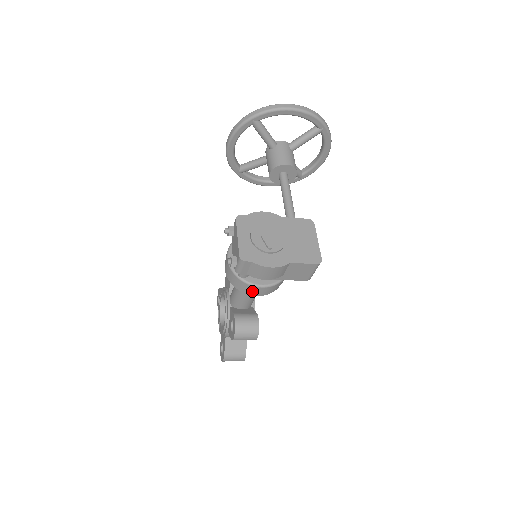
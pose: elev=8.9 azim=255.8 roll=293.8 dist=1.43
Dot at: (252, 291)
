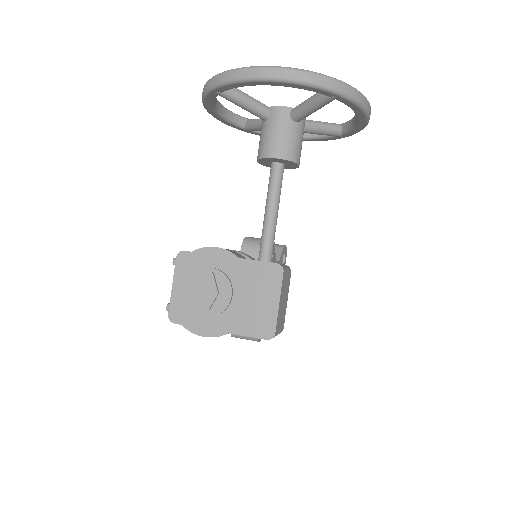
Dot at: occluded
